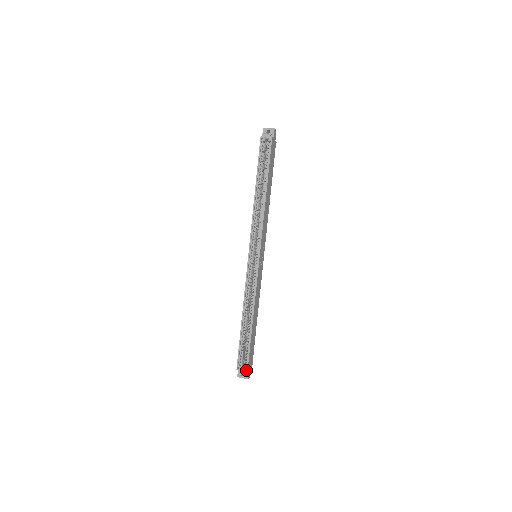
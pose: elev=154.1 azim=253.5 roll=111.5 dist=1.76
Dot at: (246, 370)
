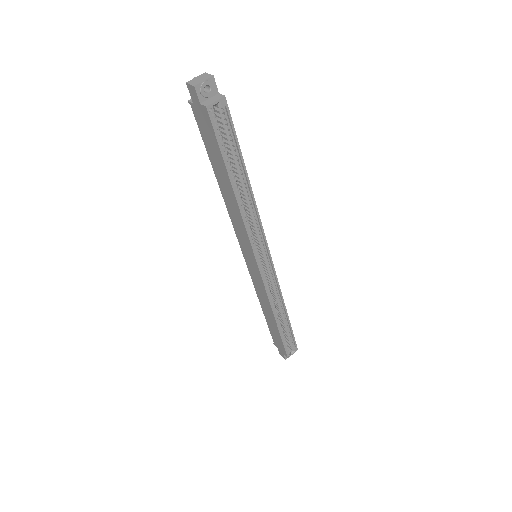
Dot at: (296, 350)
